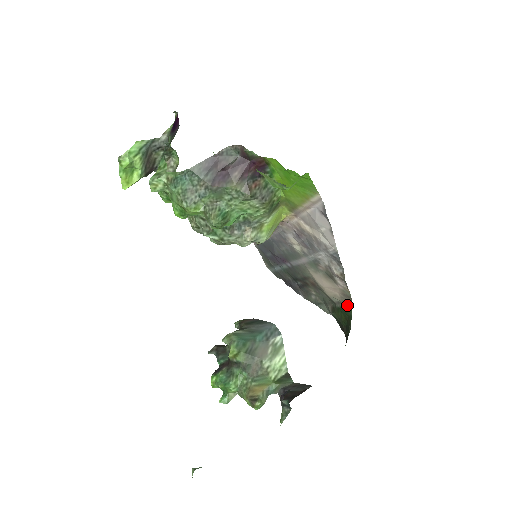
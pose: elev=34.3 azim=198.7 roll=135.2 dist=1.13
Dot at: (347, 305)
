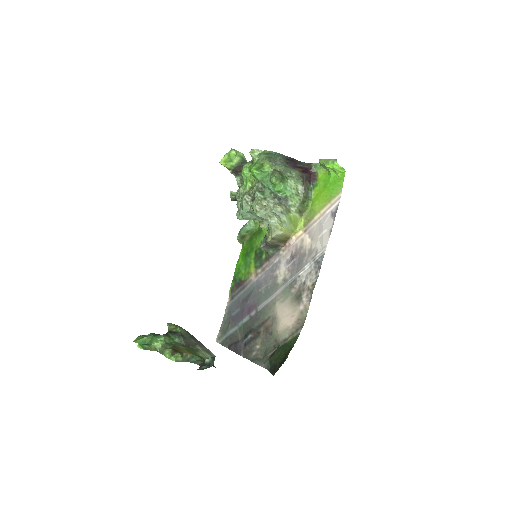
Dot at: (295, 334)
